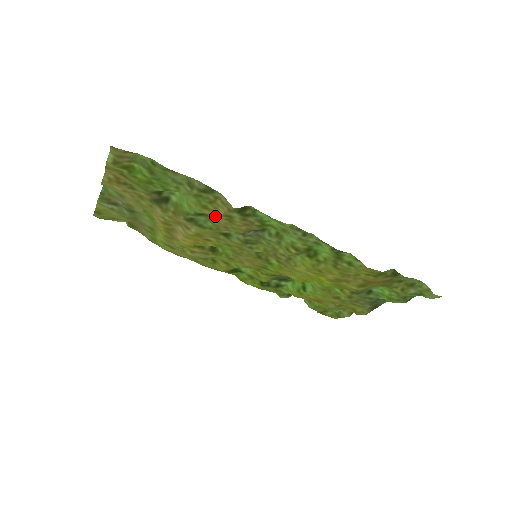
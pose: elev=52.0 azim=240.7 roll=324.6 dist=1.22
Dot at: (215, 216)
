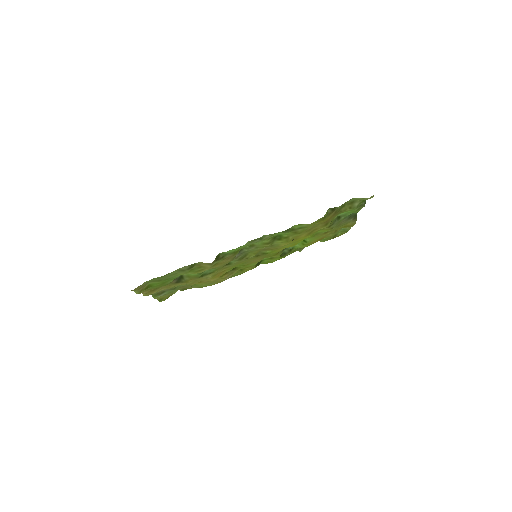
Dot at: occluded
